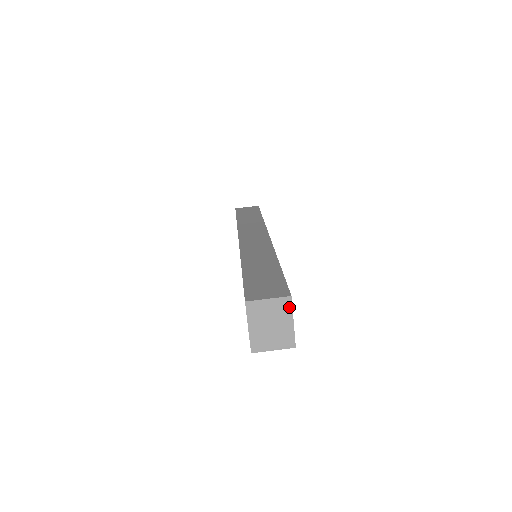
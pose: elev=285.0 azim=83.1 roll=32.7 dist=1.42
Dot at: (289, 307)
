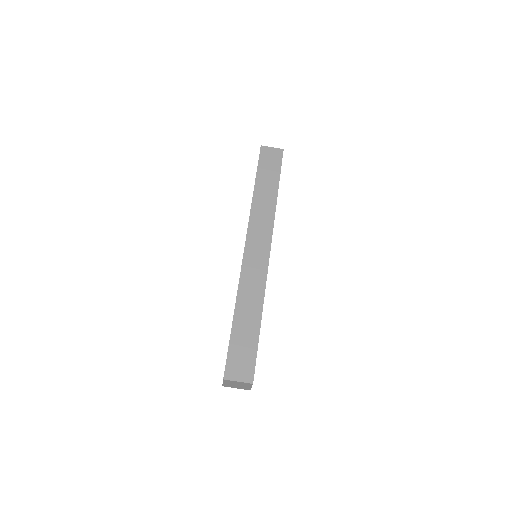
Dot at: (250, 385)
